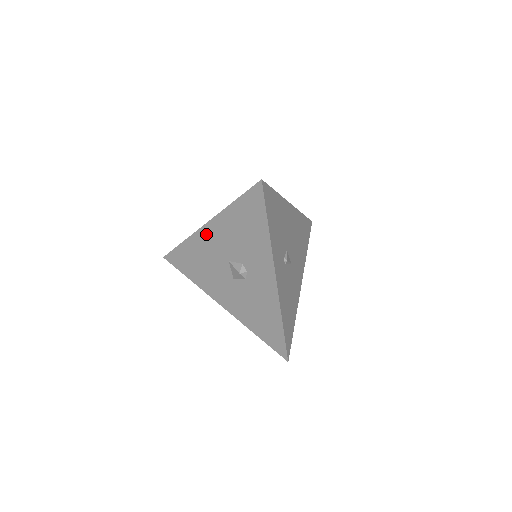
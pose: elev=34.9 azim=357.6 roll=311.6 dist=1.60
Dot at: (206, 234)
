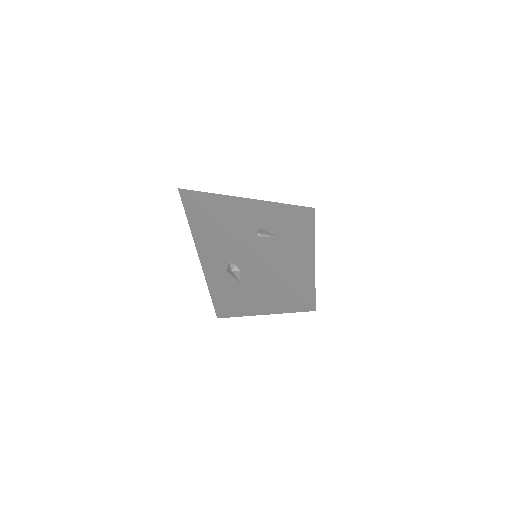
Dot at: (206, 267)
